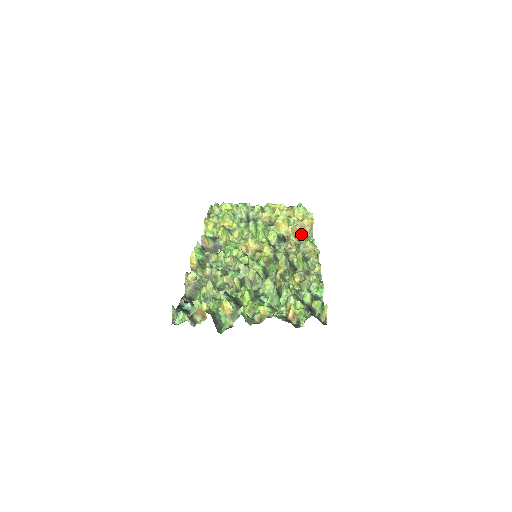
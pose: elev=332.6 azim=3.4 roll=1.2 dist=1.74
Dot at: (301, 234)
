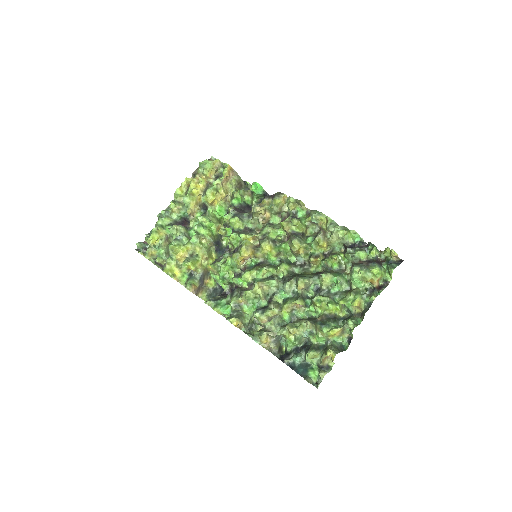
Dot at: (231, 186)
